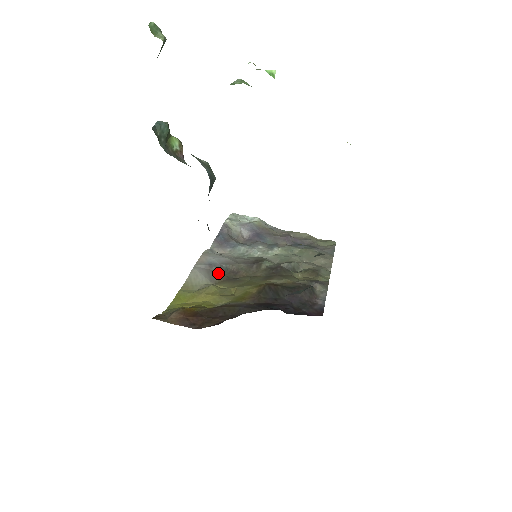
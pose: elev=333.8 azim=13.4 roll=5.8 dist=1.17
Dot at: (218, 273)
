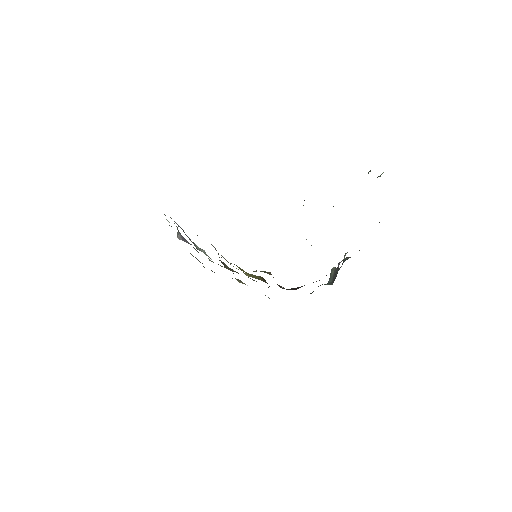
Dot at: occluded
